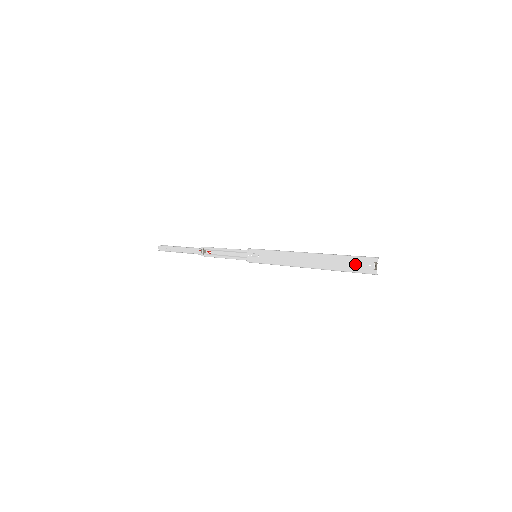
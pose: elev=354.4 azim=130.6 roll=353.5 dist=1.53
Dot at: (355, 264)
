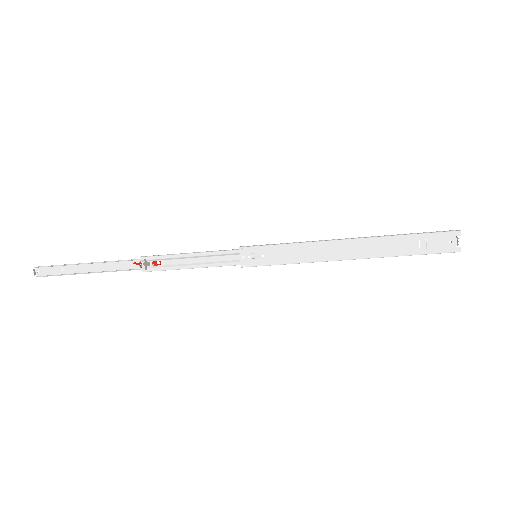
Dot at: (429, 243)
